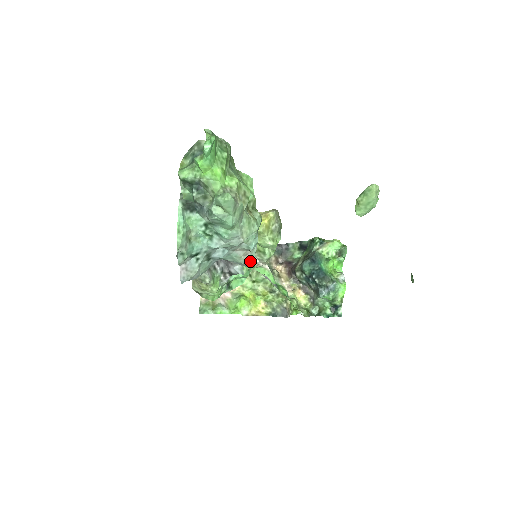
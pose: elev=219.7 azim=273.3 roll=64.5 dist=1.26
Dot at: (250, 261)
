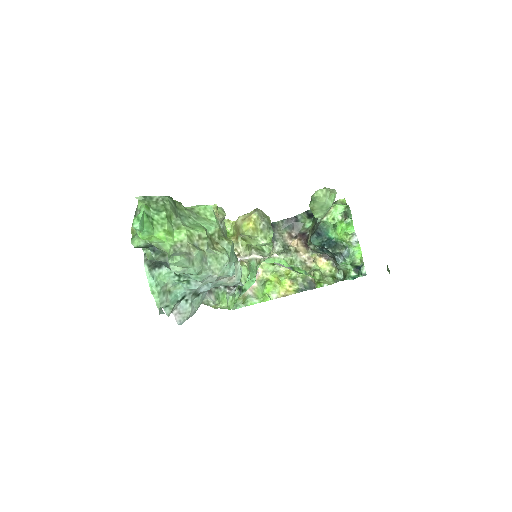
Dot at: (238, 281)
